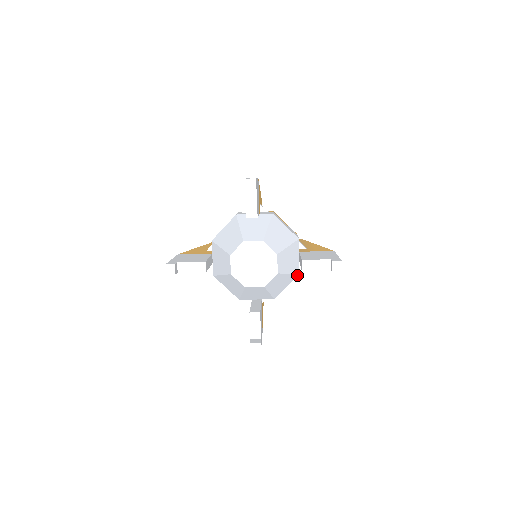
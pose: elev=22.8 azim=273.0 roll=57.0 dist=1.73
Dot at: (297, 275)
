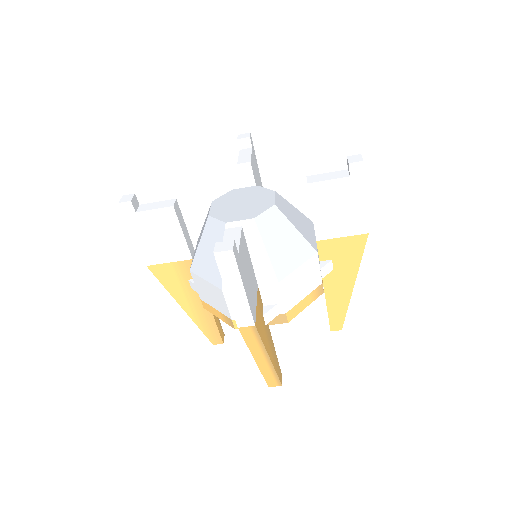
Dot at: (314, 252)
